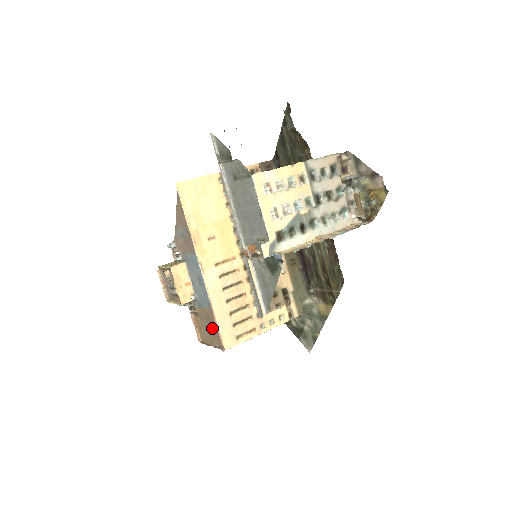
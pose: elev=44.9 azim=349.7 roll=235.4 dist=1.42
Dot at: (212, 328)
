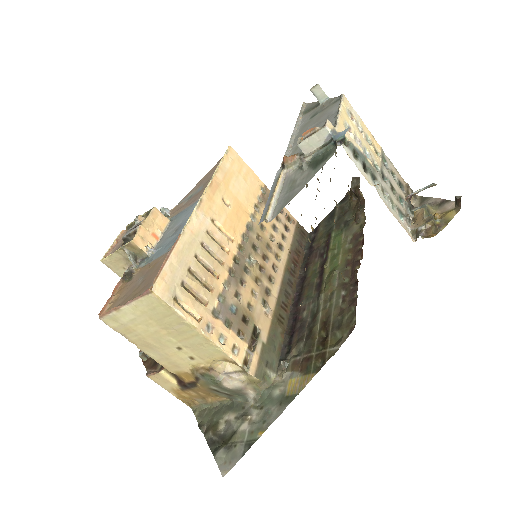
Dot at: (147, 279)
